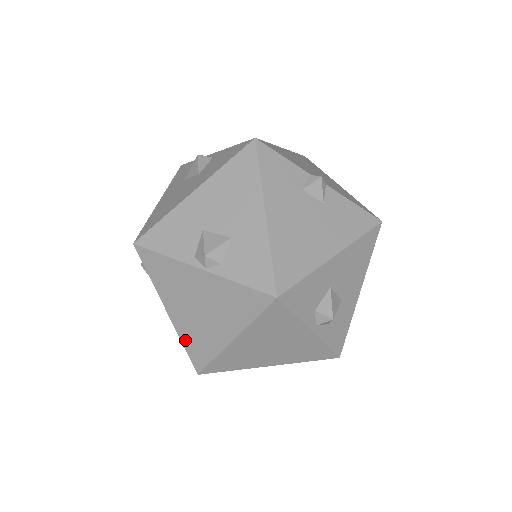
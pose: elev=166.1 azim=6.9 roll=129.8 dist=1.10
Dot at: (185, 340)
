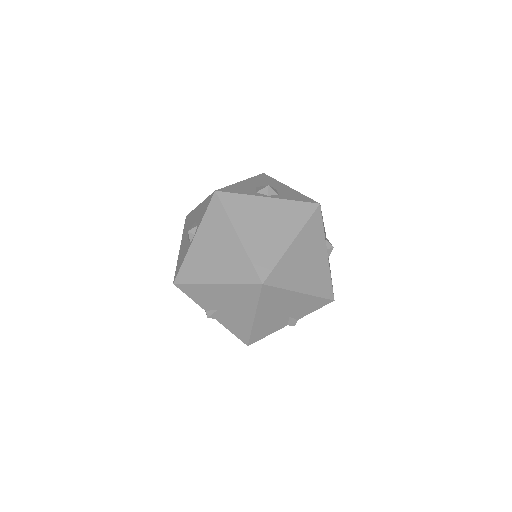
Dot at: (235, 280)
